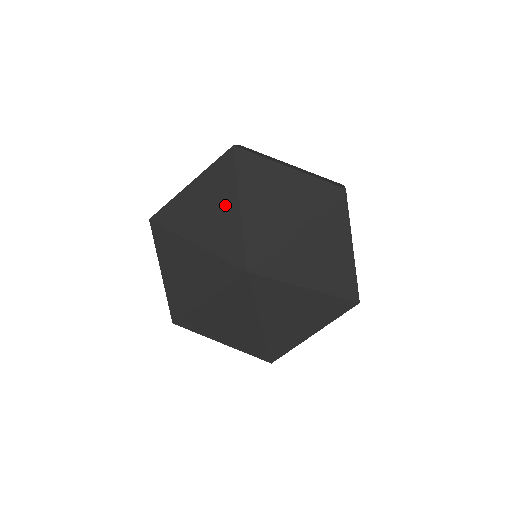
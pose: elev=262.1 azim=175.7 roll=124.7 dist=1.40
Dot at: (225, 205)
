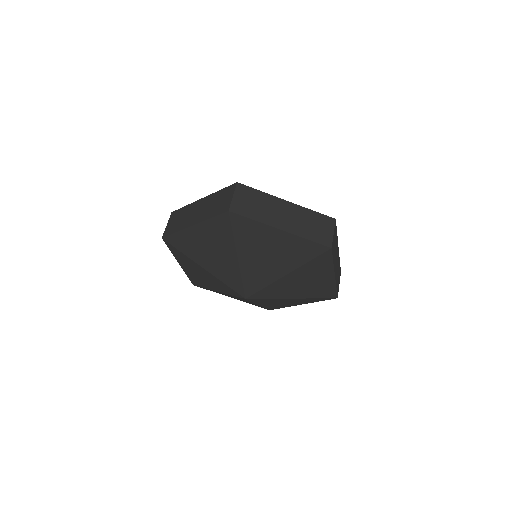
Dot at: (199, 269)
